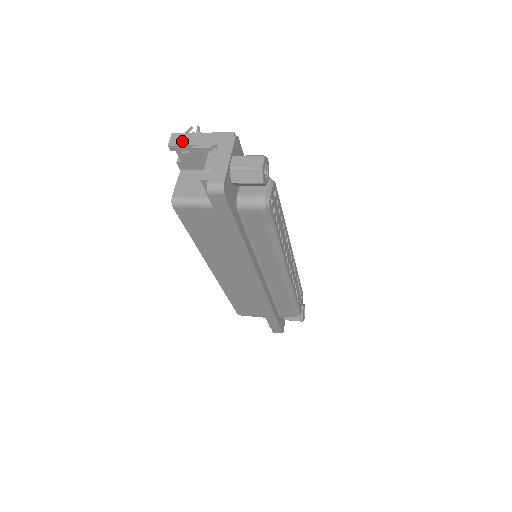
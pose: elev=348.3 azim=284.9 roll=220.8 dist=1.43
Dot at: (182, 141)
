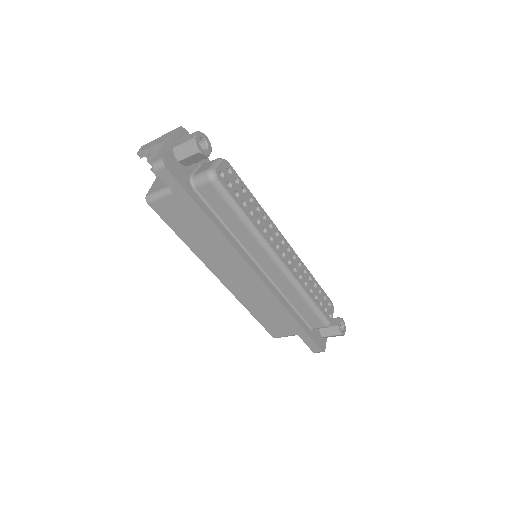
Dot at: (146, 147)
